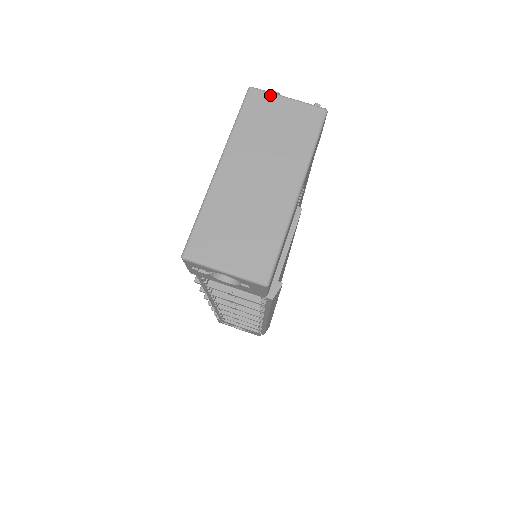
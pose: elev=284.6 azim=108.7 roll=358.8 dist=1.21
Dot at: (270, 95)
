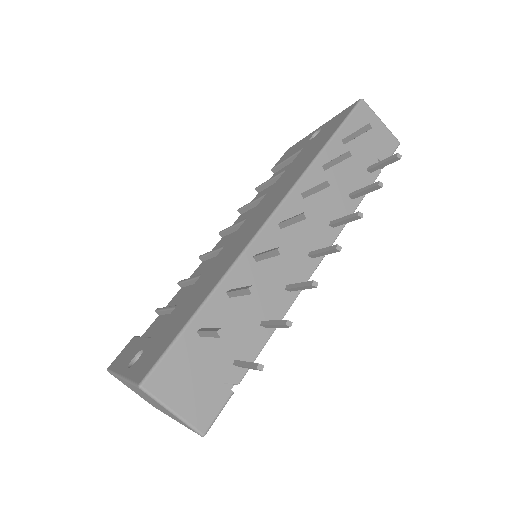
Dot at: (156, 402)
